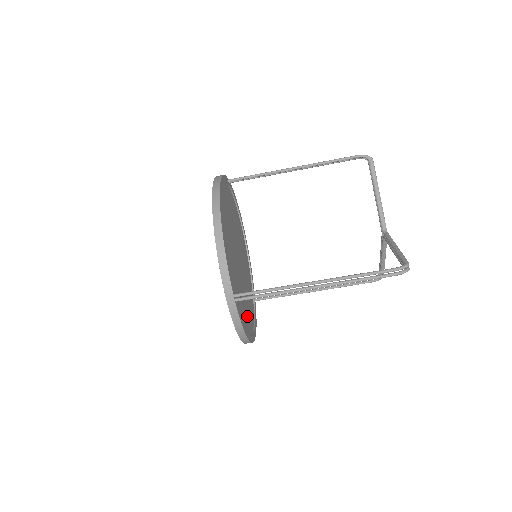
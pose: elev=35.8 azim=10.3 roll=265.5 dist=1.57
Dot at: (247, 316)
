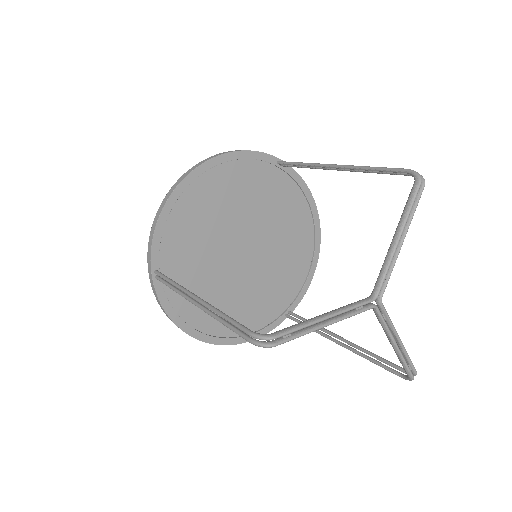
Dot at: occluded
